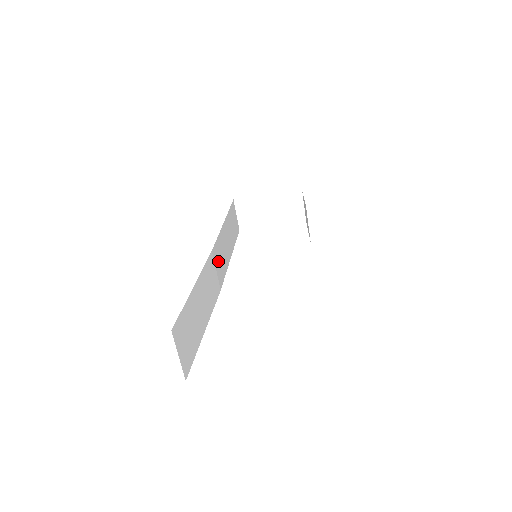
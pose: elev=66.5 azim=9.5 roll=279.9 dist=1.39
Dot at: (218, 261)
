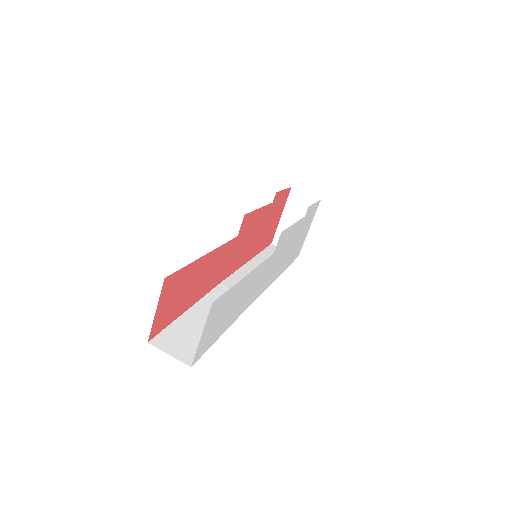
Dot at: occluded
